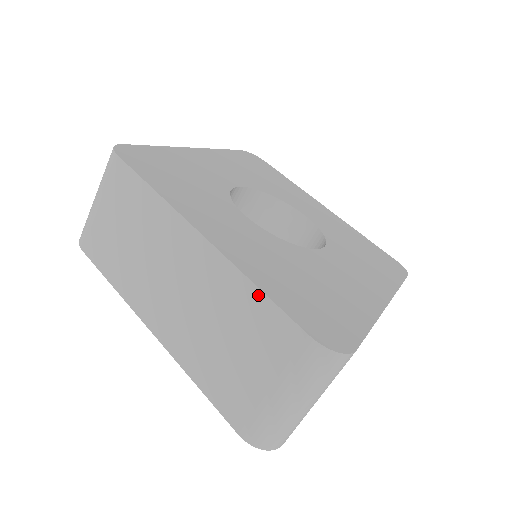
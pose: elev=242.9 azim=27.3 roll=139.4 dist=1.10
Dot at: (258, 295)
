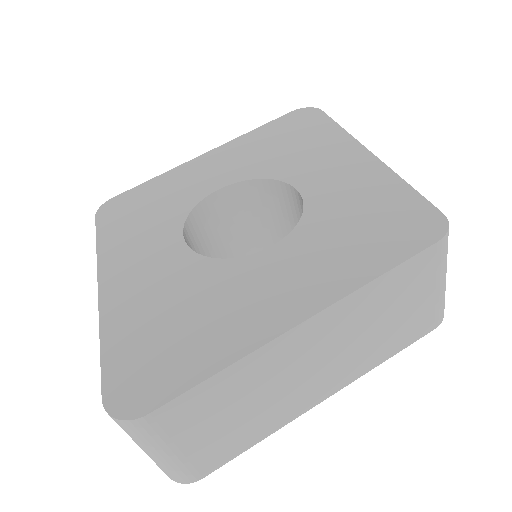
Dot at: (102, 351)
